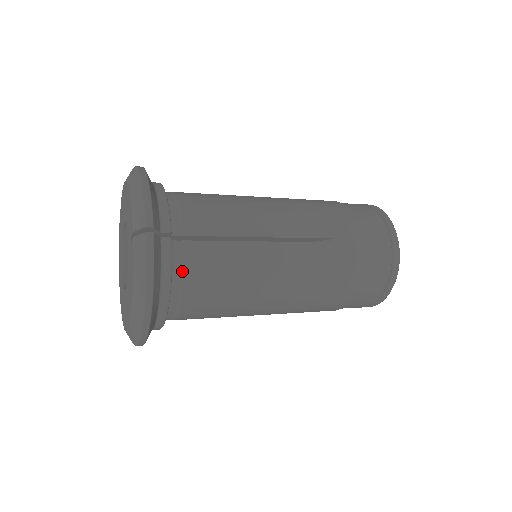
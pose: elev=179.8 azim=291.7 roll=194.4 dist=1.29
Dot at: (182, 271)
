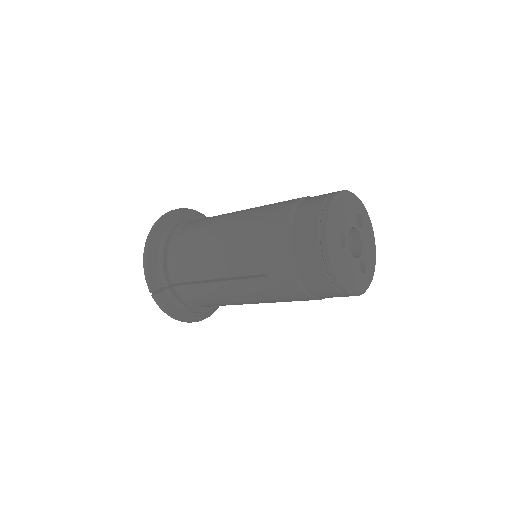
Dot at: (189, 299)
